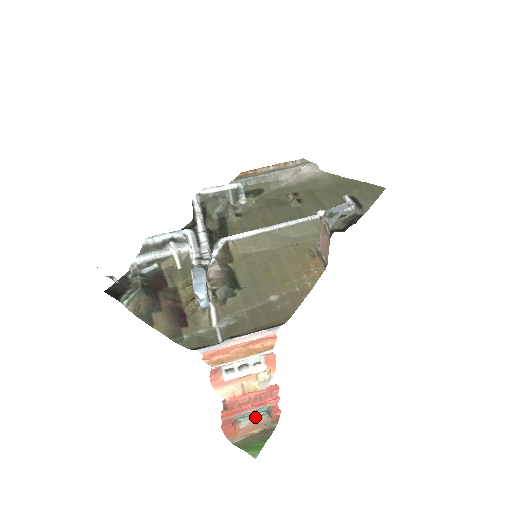
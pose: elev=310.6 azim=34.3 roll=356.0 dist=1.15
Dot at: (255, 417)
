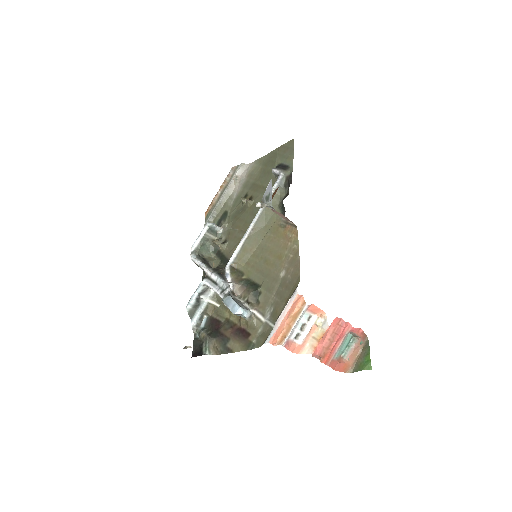
Dot at: (350, 345)
